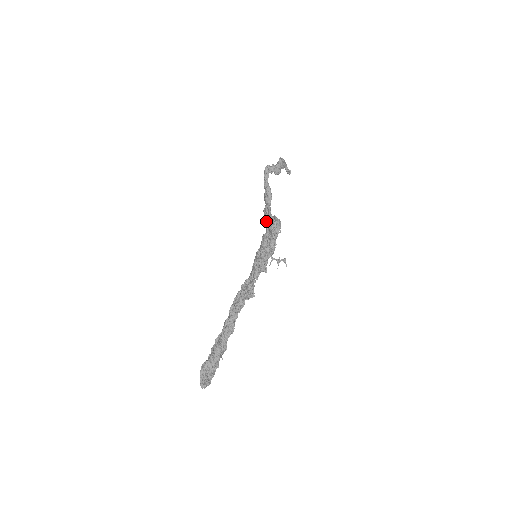
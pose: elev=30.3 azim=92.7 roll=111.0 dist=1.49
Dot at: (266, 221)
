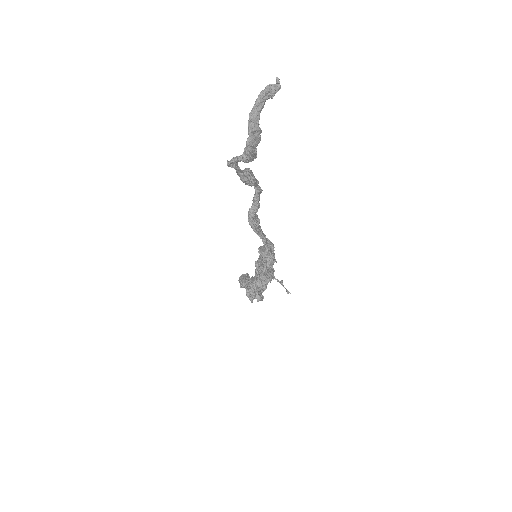
Dot at: occluded
